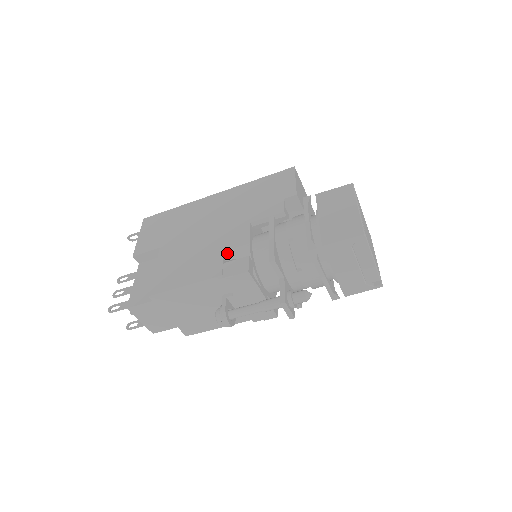
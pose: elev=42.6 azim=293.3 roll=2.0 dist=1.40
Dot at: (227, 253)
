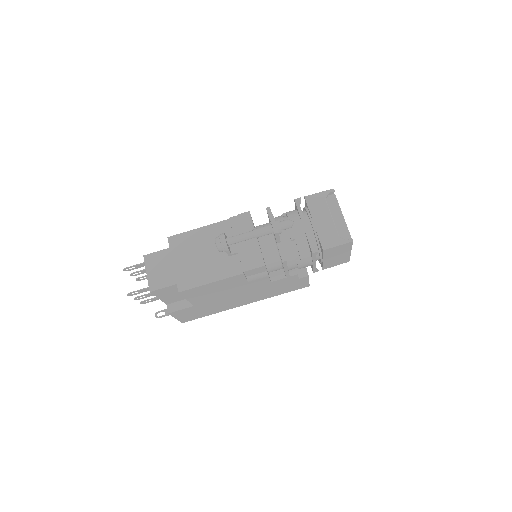
Dot at: occluded
